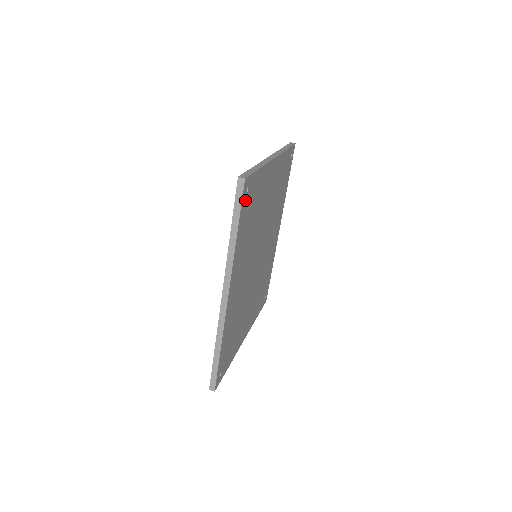
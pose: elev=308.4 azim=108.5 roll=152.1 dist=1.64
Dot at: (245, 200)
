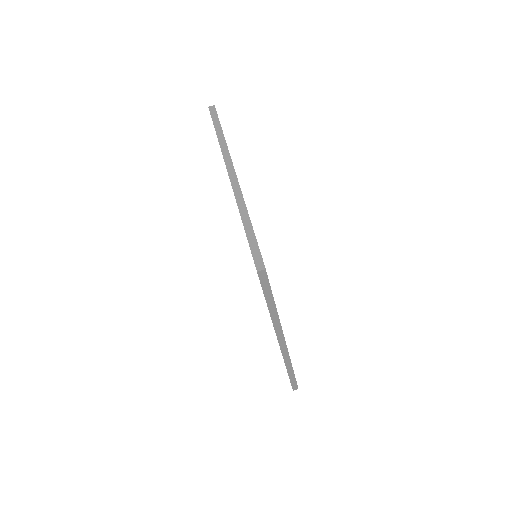
Dot at: occluded
